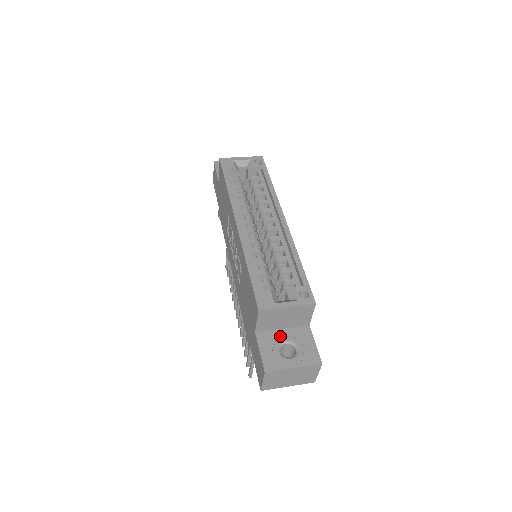
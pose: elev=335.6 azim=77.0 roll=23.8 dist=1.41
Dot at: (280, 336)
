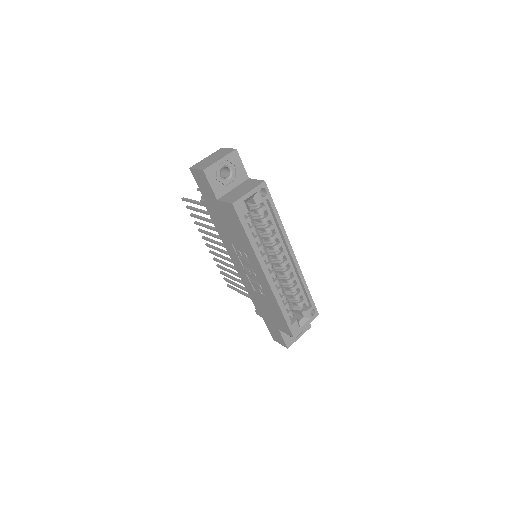
Dot at: occluded
